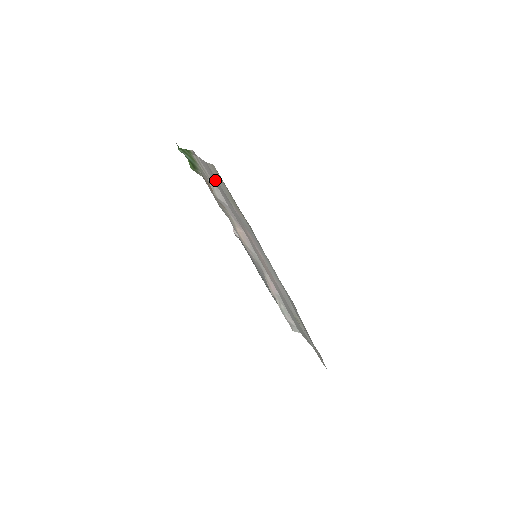
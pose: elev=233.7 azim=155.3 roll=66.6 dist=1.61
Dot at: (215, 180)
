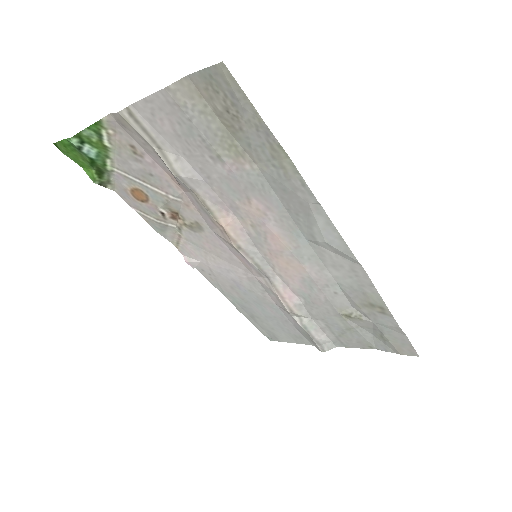
Dot at: (179, 129)
